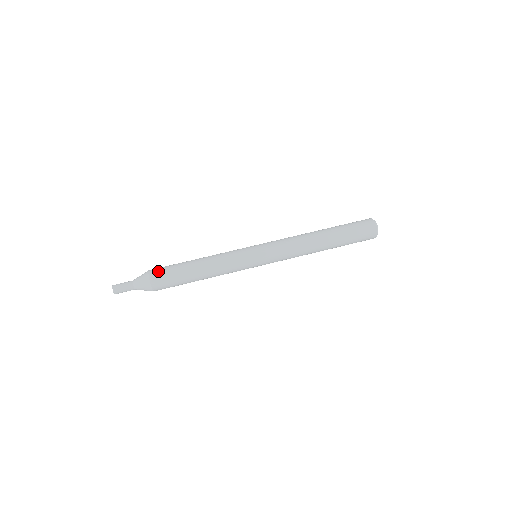
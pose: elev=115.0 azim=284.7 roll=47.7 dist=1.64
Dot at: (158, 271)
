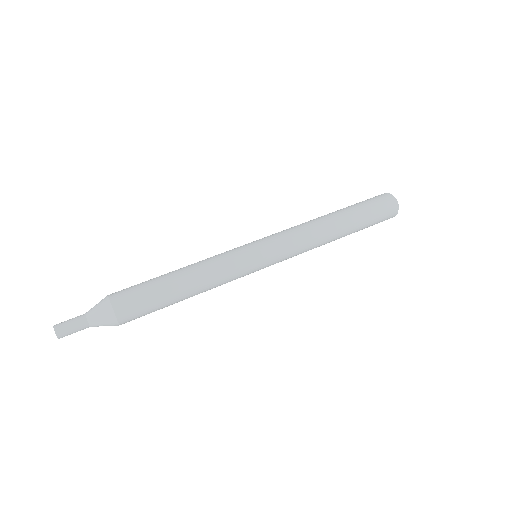
Dot at: (124, 296)
